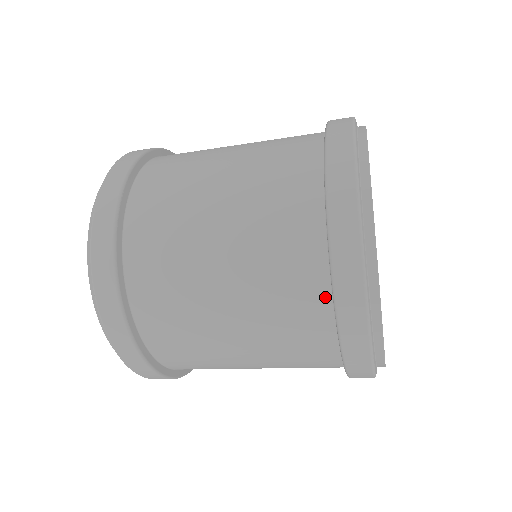
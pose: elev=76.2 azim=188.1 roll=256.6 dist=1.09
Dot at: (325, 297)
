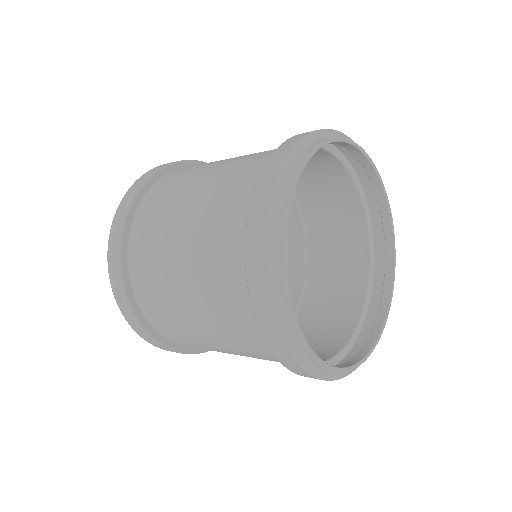
Dot at: occluded
